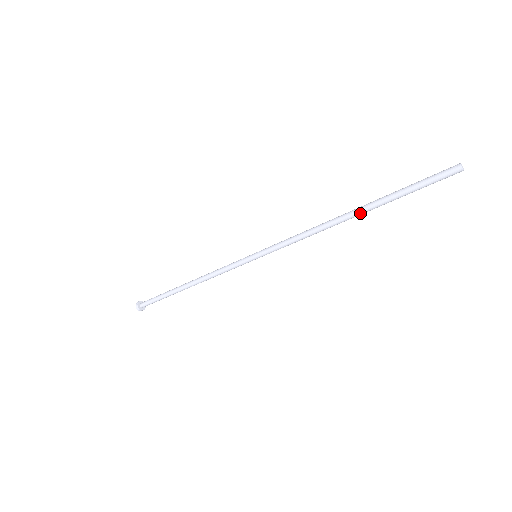
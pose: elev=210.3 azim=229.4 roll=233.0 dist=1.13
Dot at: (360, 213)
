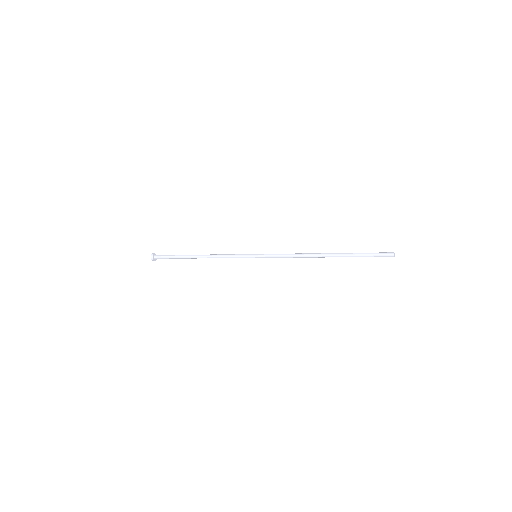
Dot at: occluded
